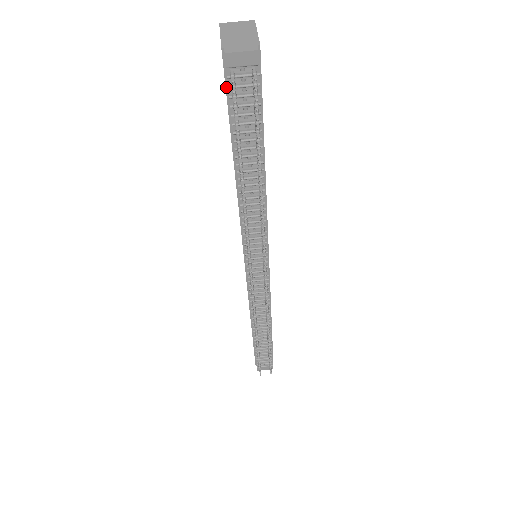
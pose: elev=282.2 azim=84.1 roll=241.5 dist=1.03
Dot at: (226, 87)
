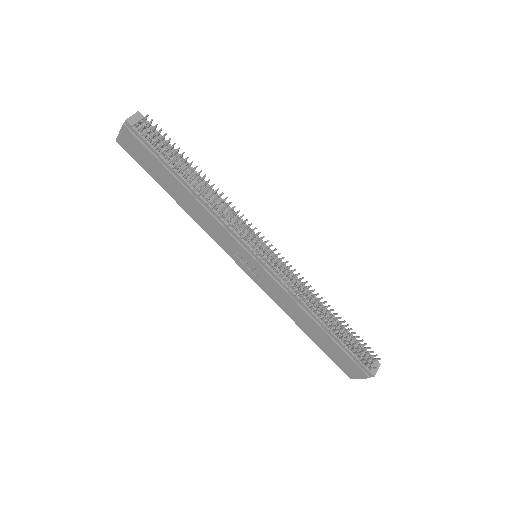
Dot at: (140, 141)
